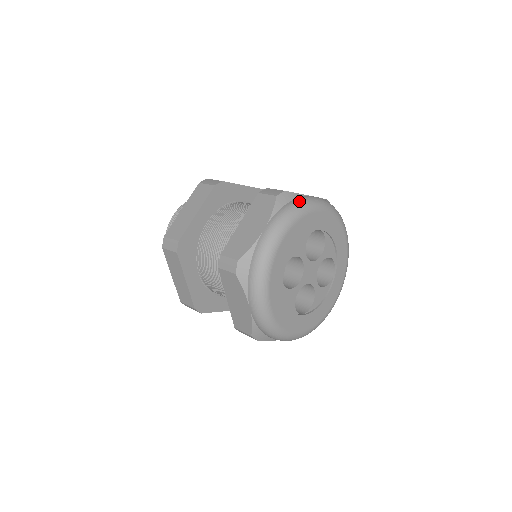
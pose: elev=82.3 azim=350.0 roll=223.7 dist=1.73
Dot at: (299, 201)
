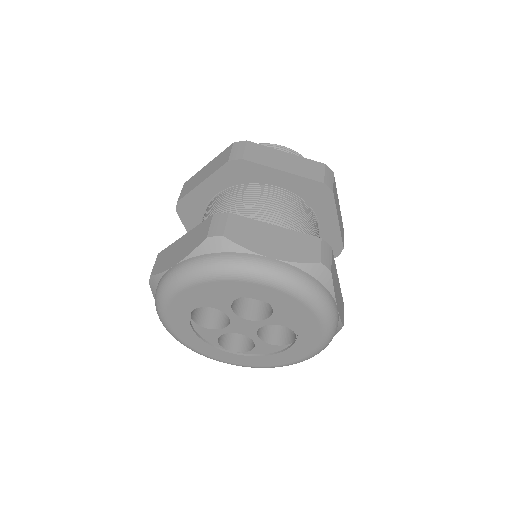
Dot at: (225, 260)
